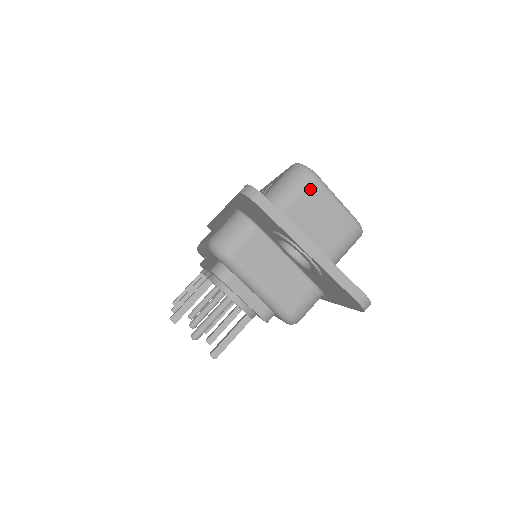
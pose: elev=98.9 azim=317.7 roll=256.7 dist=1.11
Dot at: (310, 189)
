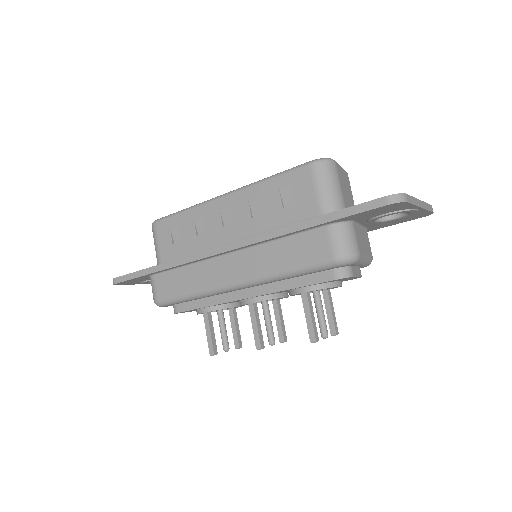
Dot at: (338, 172)
